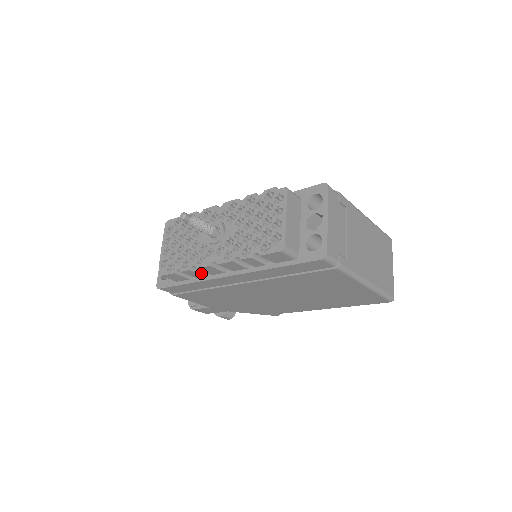
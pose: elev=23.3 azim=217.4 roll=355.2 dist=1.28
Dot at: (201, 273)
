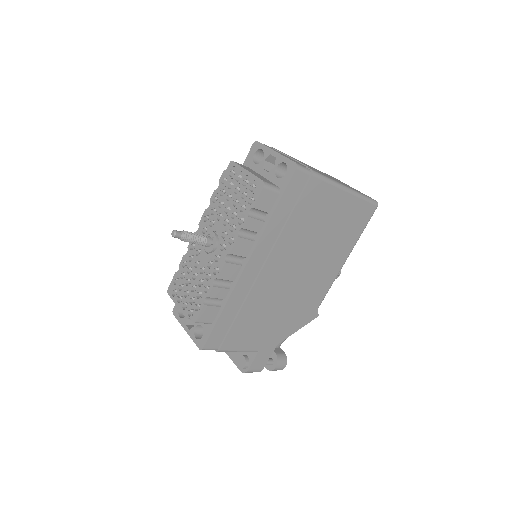
Dot at: (225, 287)
